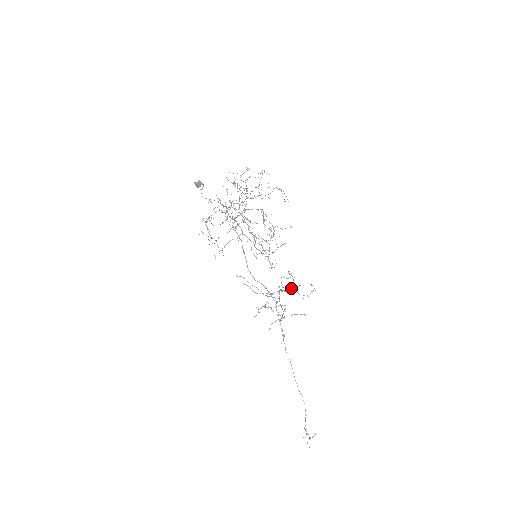
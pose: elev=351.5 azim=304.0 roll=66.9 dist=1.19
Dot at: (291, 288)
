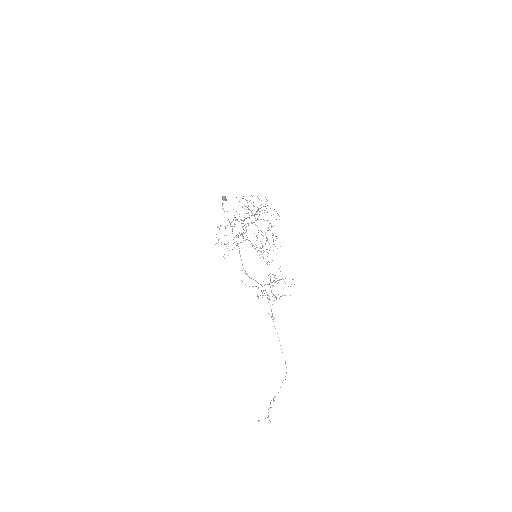
Dot at: (281, 279)
